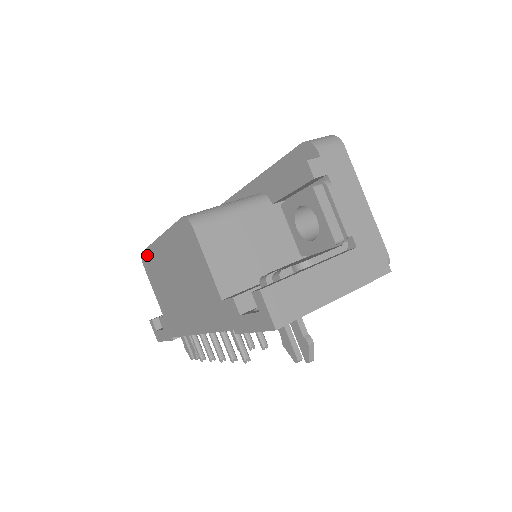
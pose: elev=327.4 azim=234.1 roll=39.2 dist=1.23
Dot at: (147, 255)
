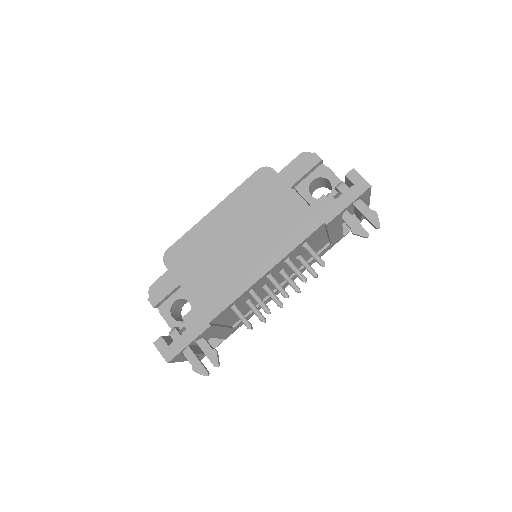
Dot at: (180, 245)
